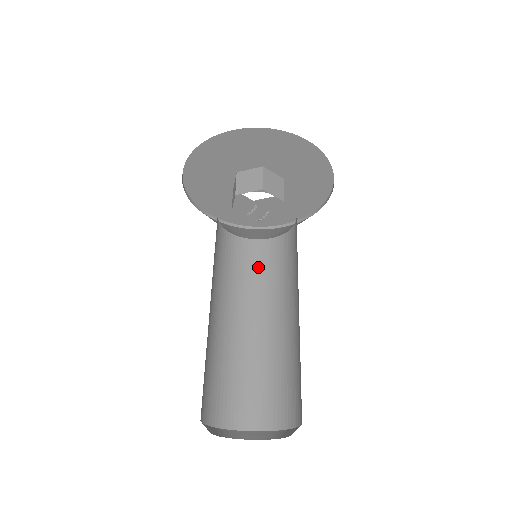
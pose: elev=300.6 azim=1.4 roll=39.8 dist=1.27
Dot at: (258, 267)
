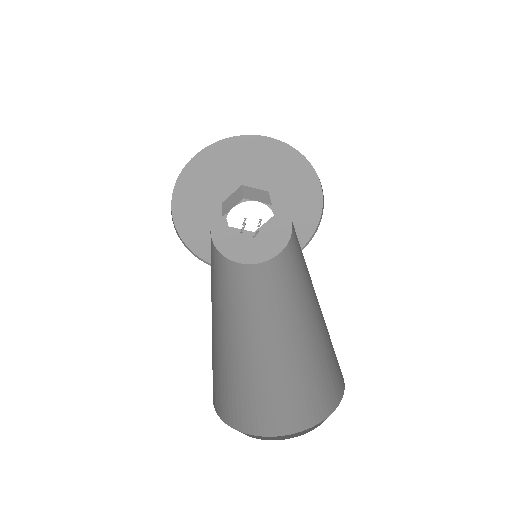
Dot at: (273, 280)
